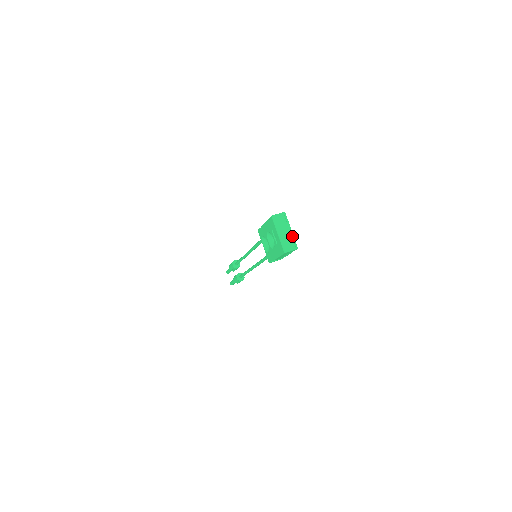
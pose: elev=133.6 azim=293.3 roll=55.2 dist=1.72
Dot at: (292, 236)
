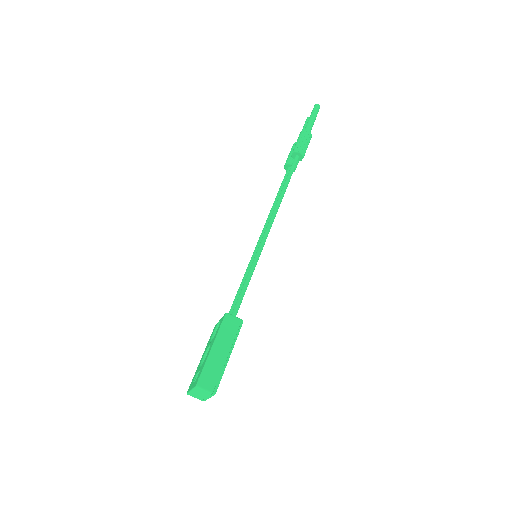
Dot at: (205, 399)
